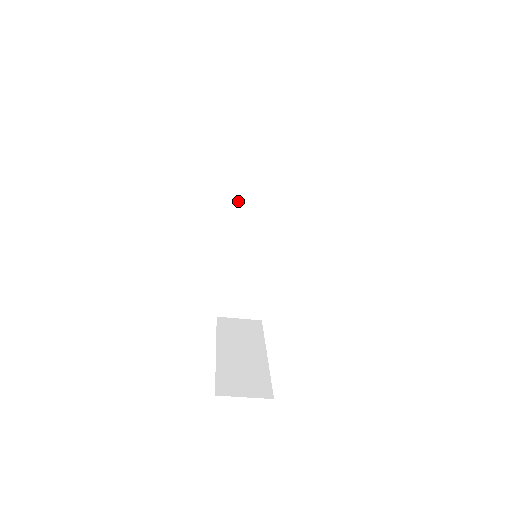
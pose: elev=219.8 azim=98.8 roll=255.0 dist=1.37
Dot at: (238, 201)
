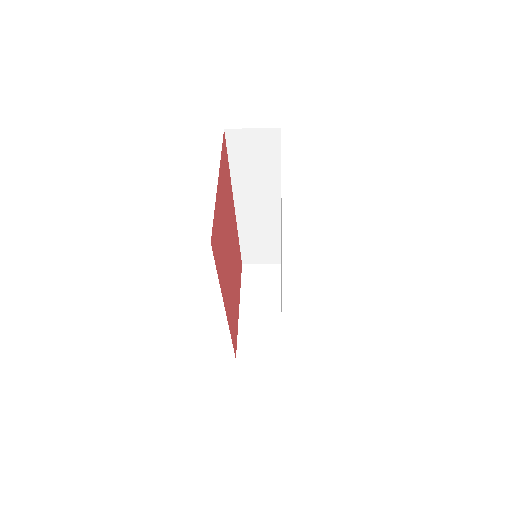
Dot at: (239, 188)
